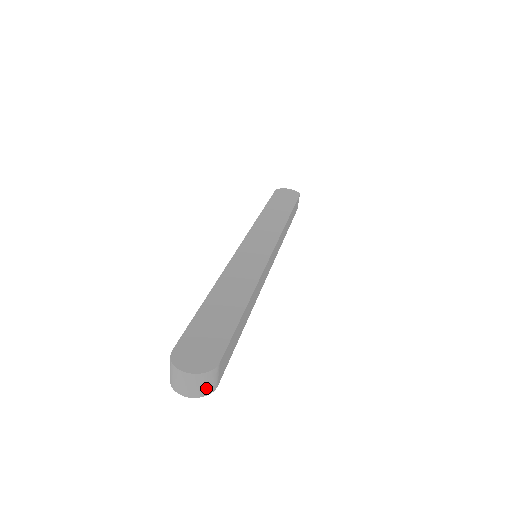
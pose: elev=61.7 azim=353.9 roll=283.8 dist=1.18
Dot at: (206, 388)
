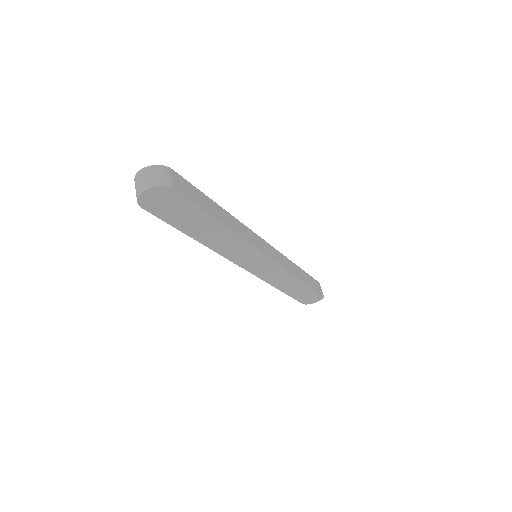
Dot at: (160, 179)
